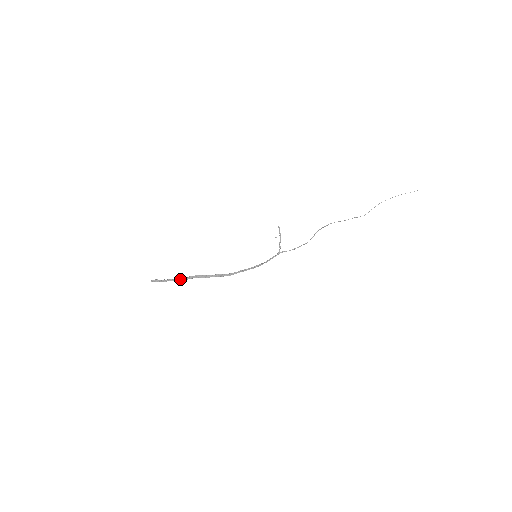
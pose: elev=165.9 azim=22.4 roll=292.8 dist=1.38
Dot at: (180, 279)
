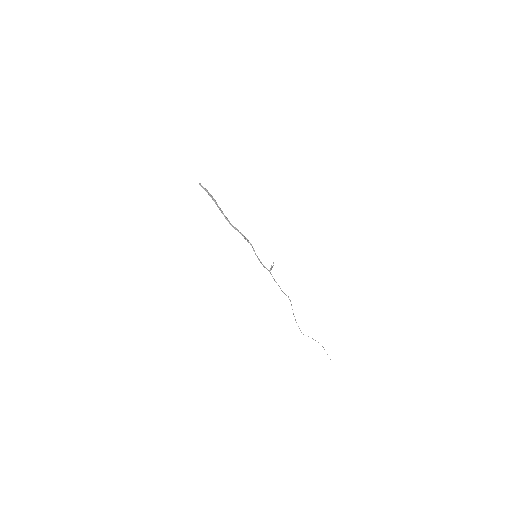
Dot at: occluded
